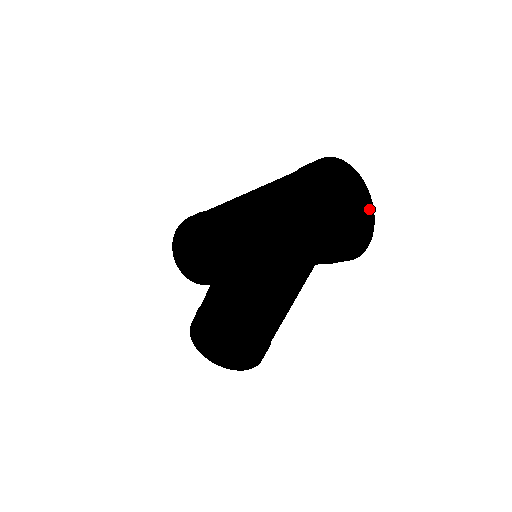
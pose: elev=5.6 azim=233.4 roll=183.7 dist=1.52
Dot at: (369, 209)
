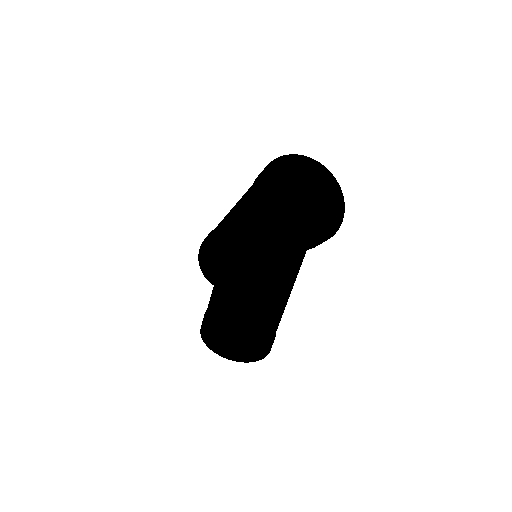
Dot at: (341, 202)
